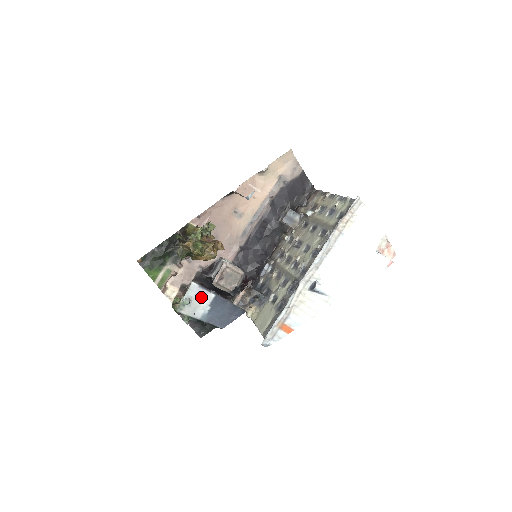
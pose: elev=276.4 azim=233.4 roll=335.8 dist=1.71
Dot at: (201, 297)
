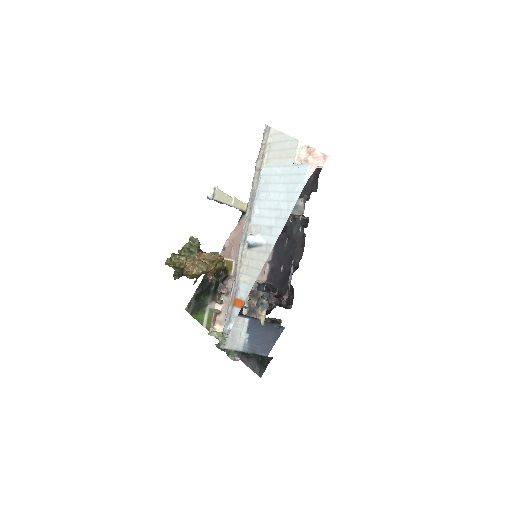
Dot at: (237, 326)
